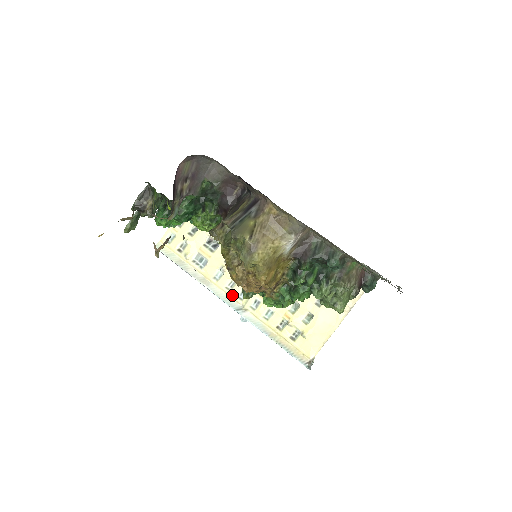
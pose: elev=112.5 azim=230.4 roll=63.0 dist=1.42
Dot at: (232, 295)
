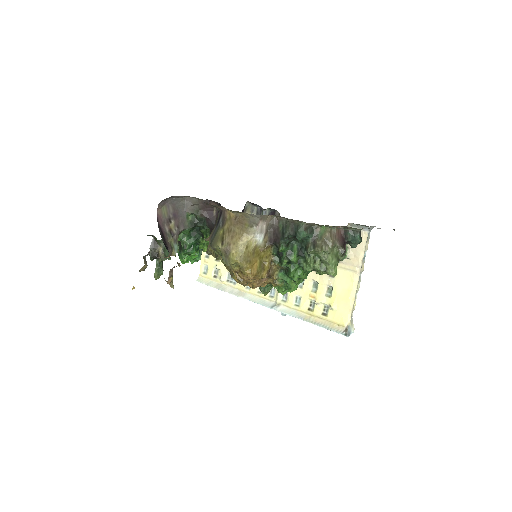
Dot at: (264, 296)
